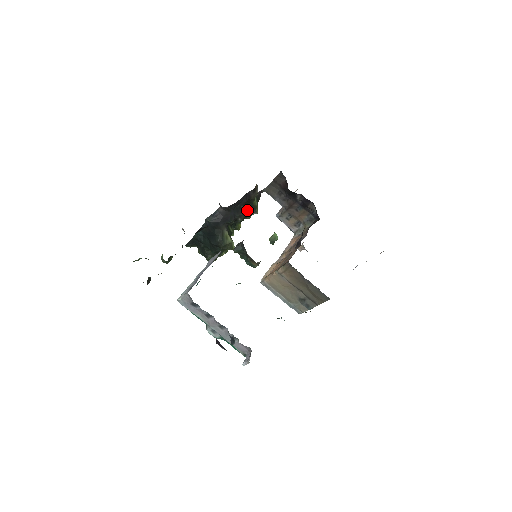
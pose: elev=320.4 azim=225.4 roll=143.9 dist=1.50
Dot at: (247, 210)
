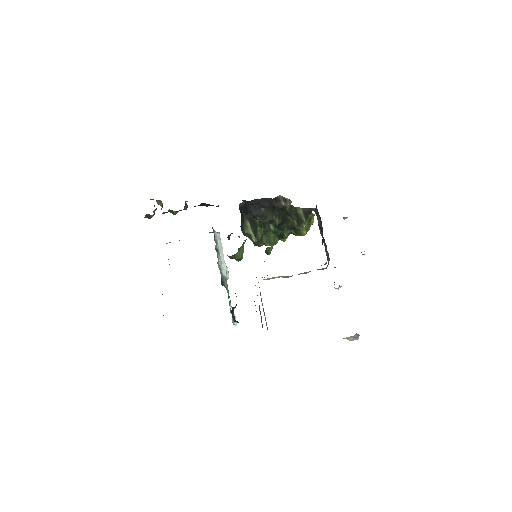
Dot at: (292, 219)
